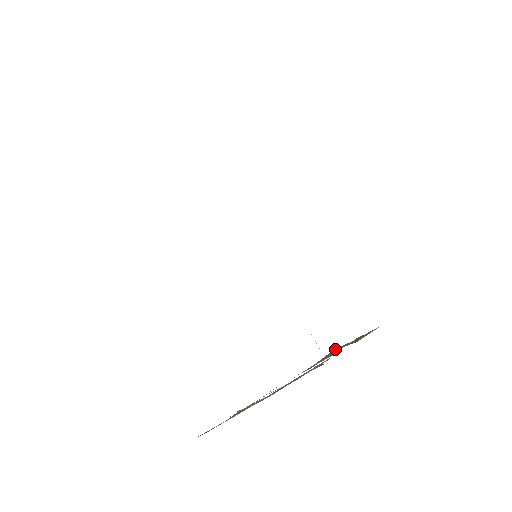
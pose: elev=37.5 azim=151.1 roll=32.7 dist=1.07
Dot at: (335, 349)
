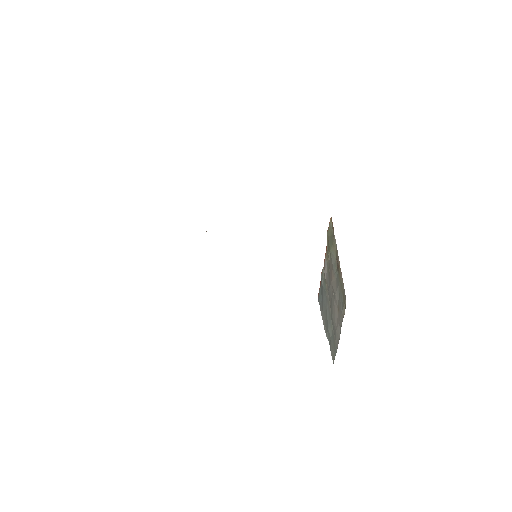
Dot at: (329, 248)
